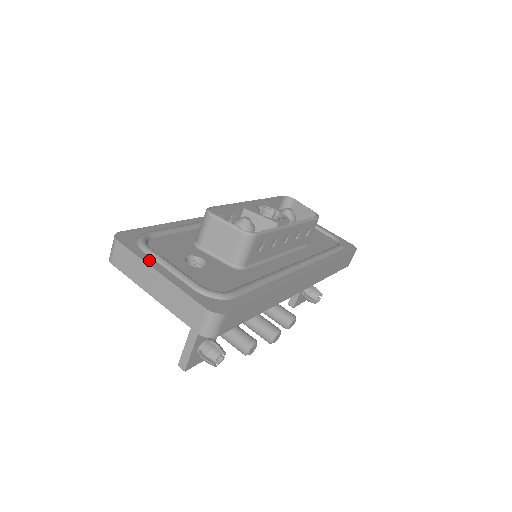
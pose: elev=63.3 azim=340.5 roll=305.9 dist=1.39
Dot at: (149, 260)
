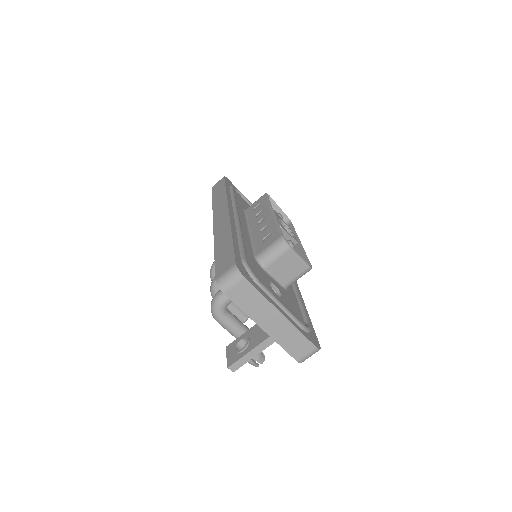
Dot at: (270, 300)
